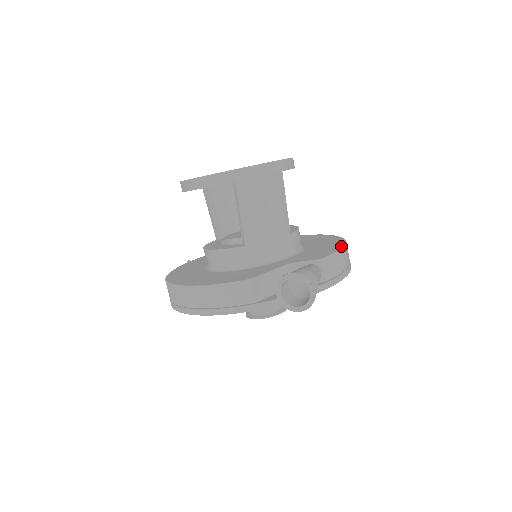
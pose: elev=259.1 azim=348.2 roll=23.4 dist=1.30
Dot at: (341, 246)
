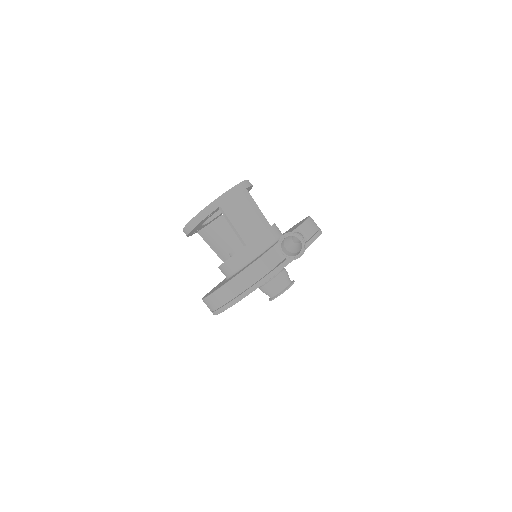
Dot at: occluded
